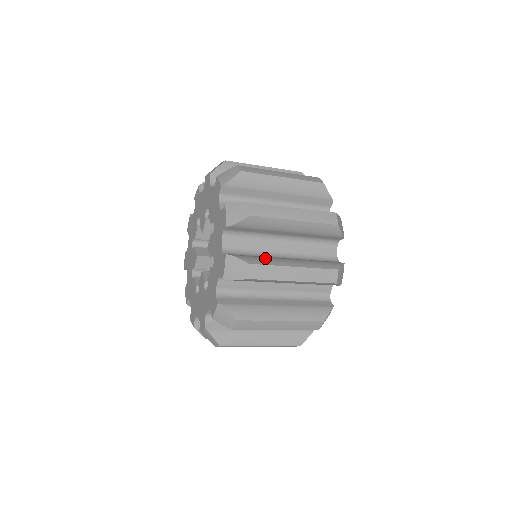
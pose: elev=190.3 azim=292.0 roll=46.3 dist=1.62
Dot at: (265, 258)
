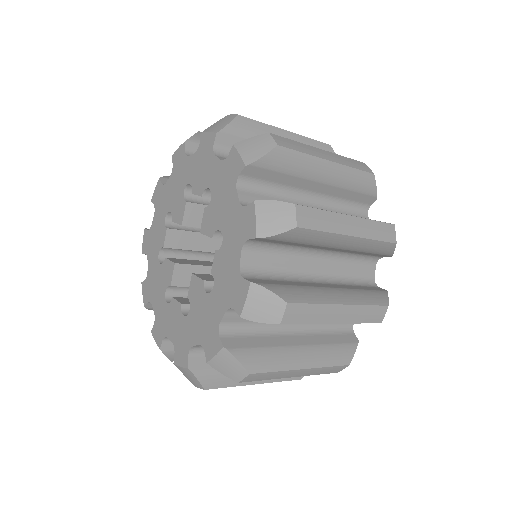
Dot at: occluded
